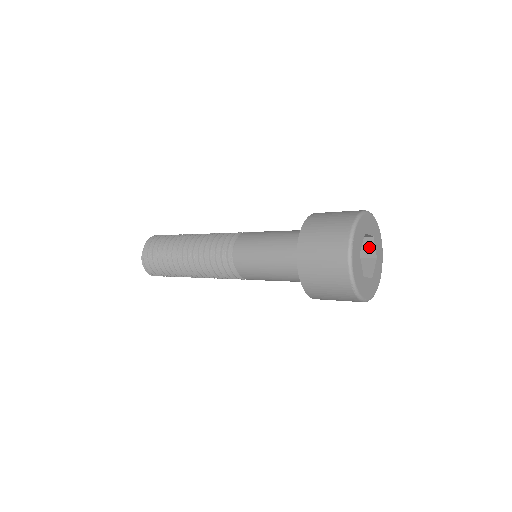
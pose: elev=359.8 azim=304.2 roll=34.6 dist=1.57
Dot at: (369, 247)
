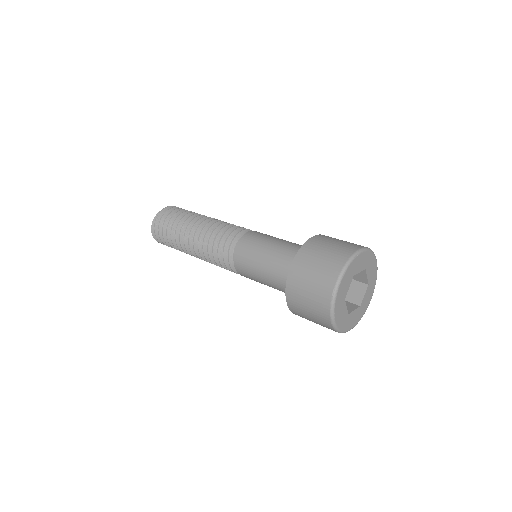
Dot at: (359, 293)
